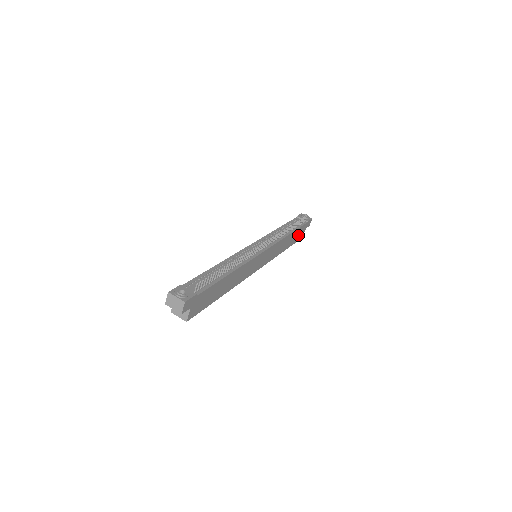
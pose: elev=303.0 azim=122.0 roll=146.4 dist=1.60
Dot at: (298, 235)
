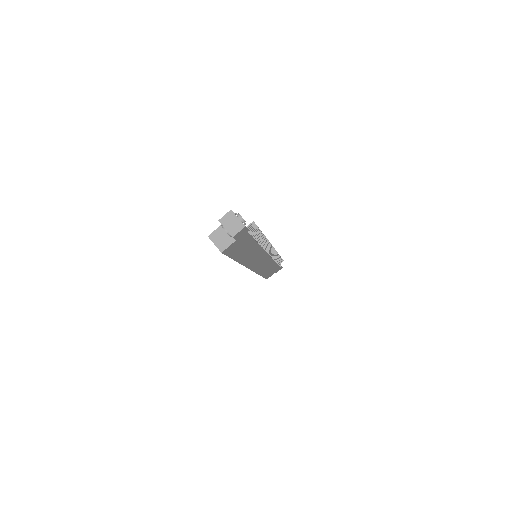
Dot at: (271, 272)
